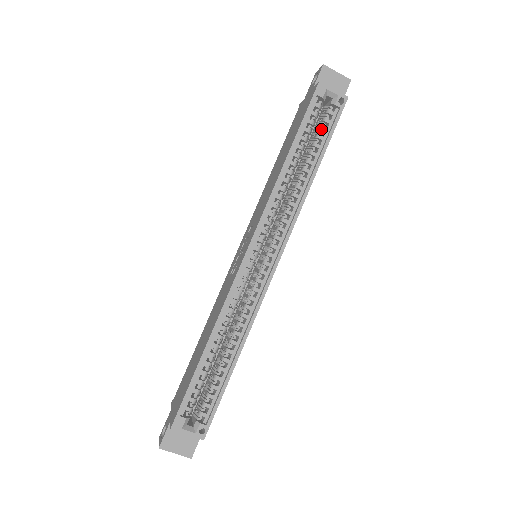
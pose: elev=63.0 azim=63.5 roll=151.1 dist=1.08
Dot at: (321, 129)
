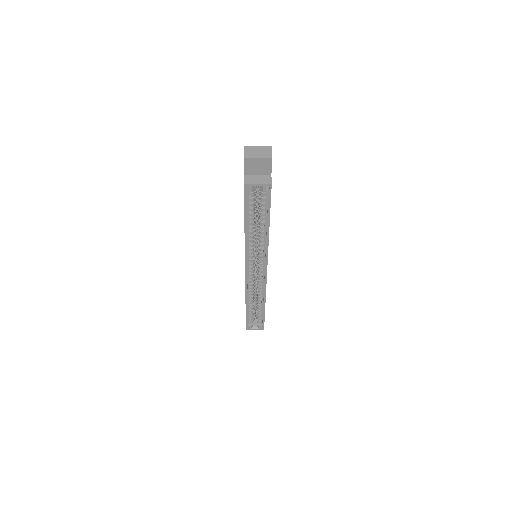
Dot at: (261, 205)
